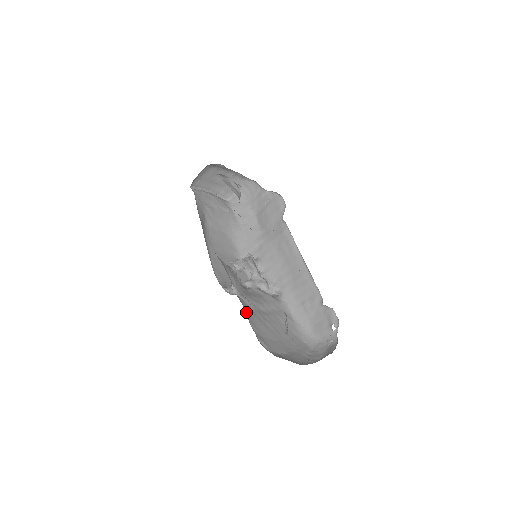
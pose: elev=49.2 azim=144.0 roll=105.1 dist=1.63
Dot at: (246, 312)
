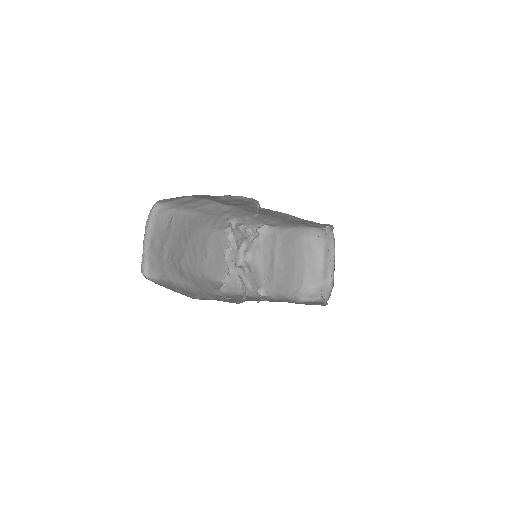
Dot at: (278, 293)
